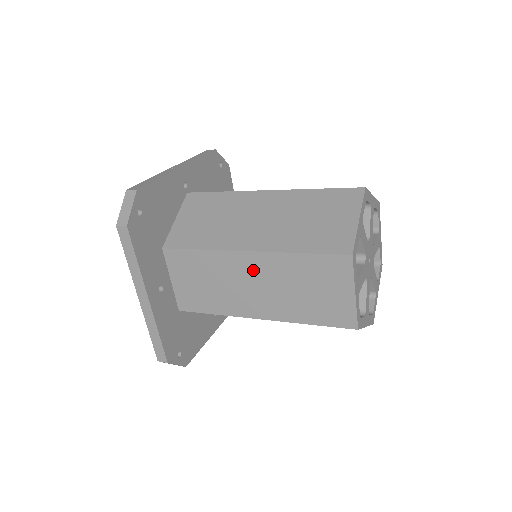
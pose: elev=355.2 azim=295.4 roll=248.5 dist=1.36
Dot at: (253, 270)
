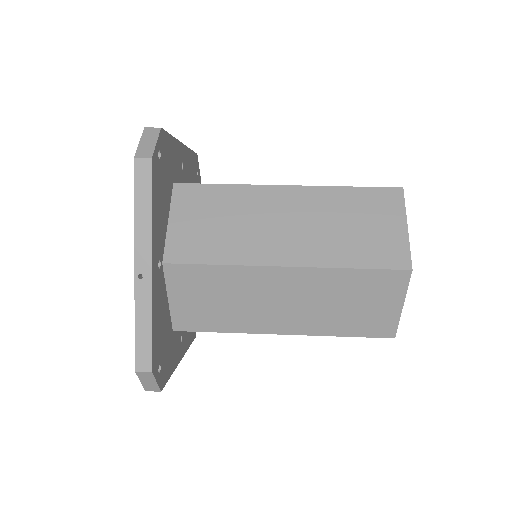
Dot at: occluded
